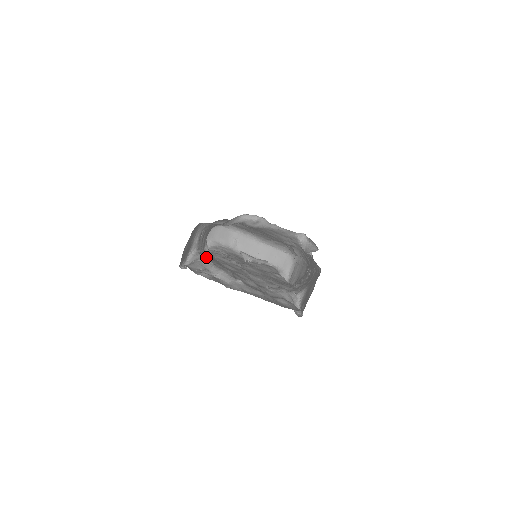
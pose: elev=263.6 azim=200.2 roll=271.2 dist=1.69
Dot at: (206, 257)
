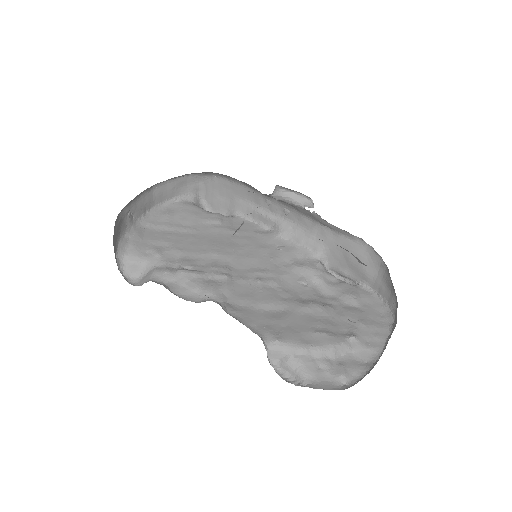
Dot at: (289, 342)
